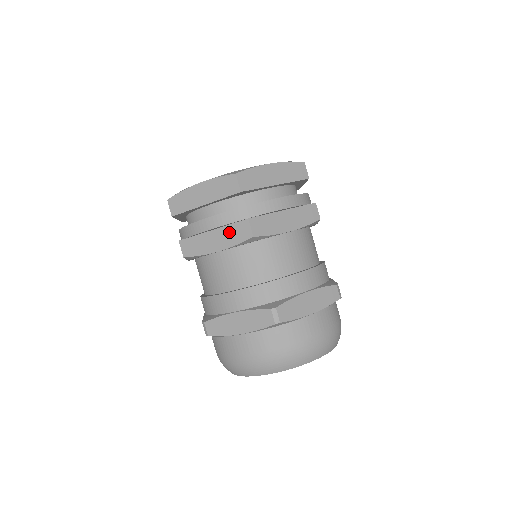
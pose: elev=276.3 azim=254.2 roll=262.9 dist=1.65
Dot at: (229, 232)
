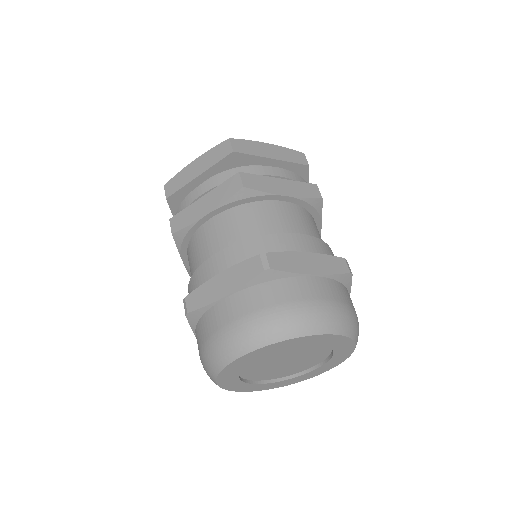
Dot at: (219, 191)
